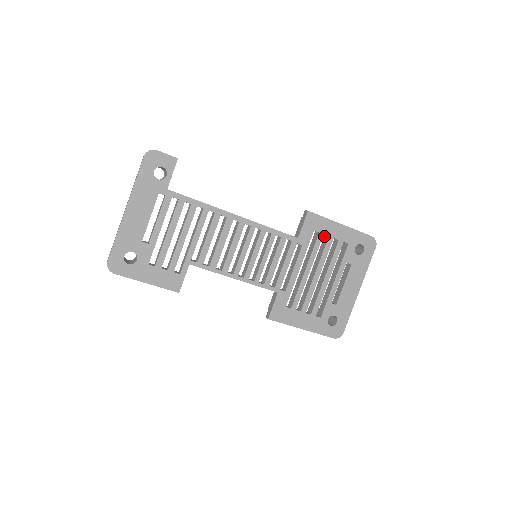
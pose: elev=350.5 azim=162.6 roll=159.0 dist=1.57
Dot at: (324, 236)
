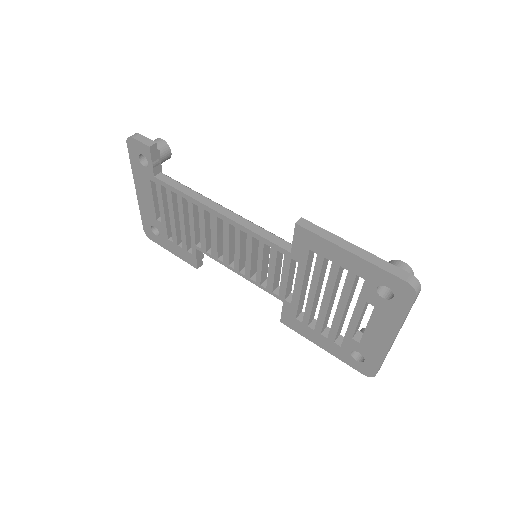
Dot at: occluded
